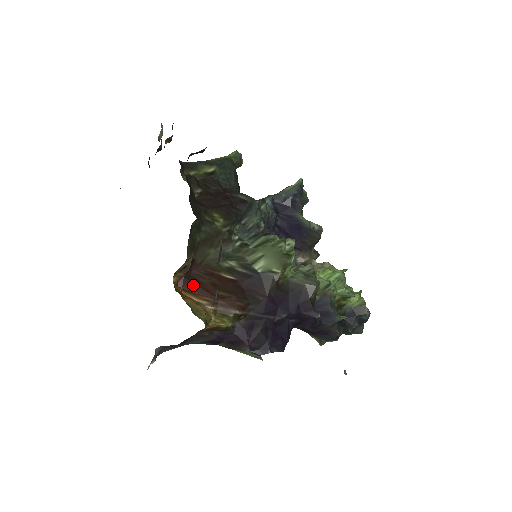
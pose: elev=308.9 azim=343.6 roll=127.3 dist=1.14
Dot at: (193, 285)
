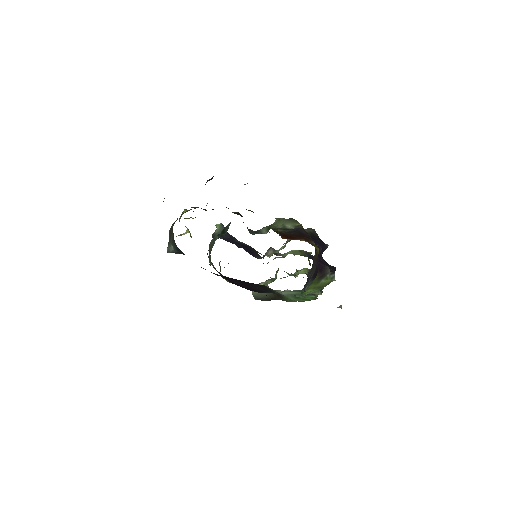
Dot at: (287, 237)
